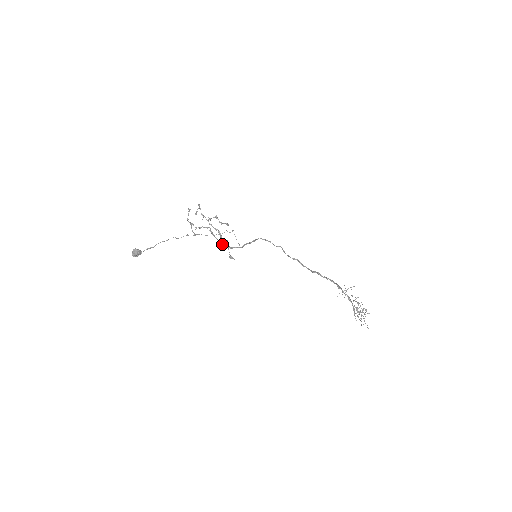
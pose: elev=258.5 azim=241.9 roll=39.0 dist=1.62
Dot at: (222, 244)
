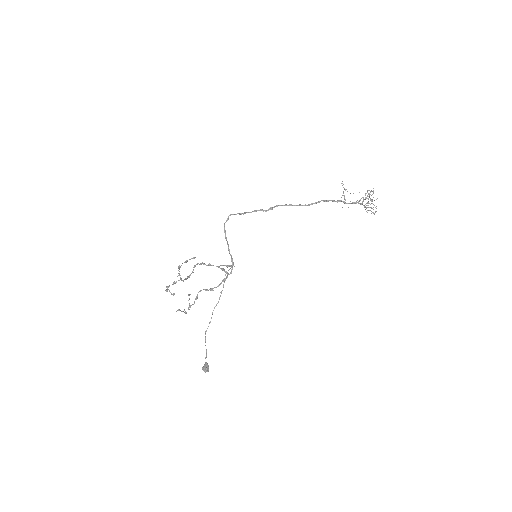
Dot at: occluded
